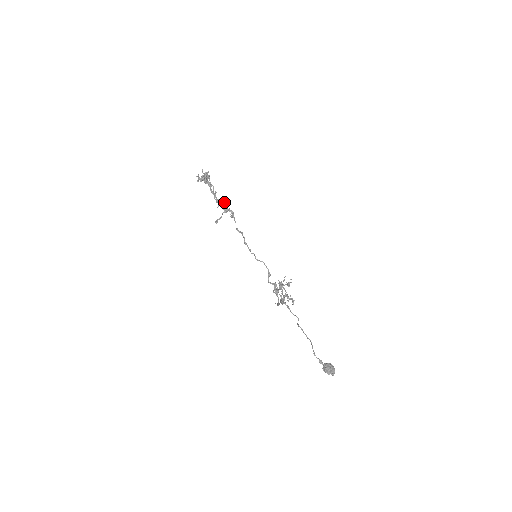
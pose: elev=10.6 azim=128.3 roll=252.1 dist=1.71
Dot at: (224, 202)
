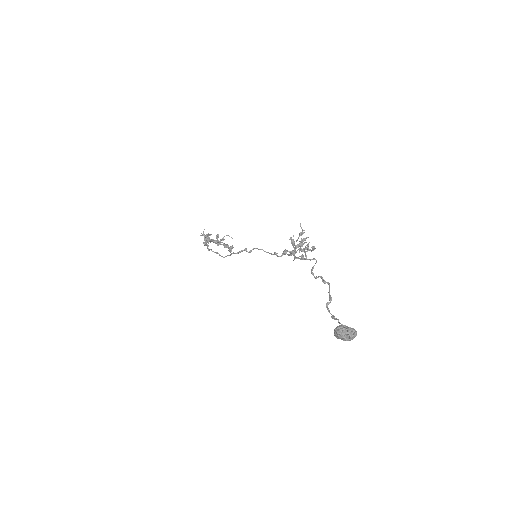
Dot at: occluded
